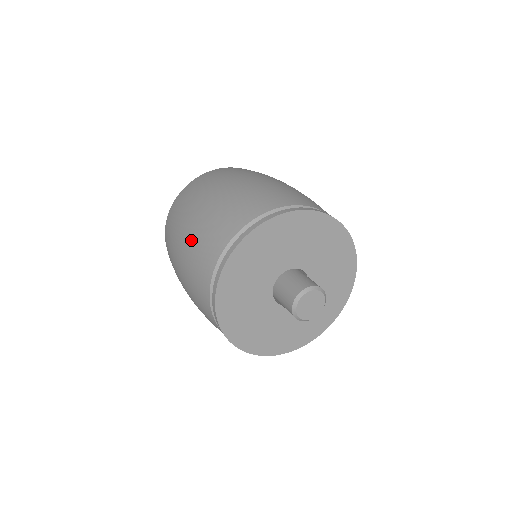
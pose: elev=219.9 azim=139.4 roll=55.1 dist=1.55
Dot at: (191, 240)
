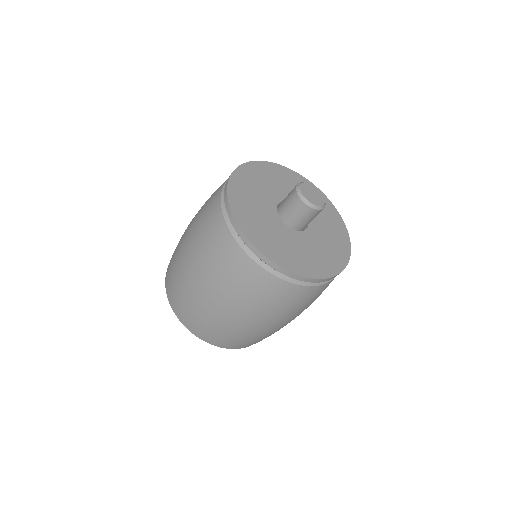
Dot at: (193, 226)
